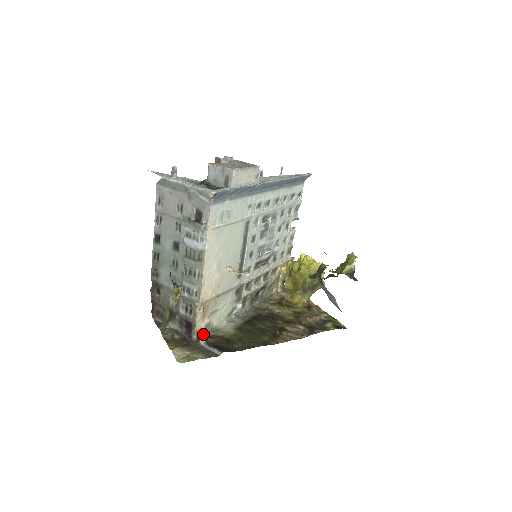
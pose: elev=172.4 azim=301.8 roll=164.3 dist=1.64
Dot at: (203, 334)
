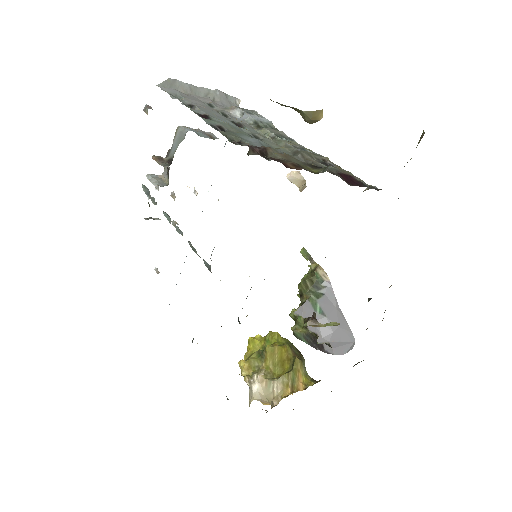
Dot at: (371, 186)
